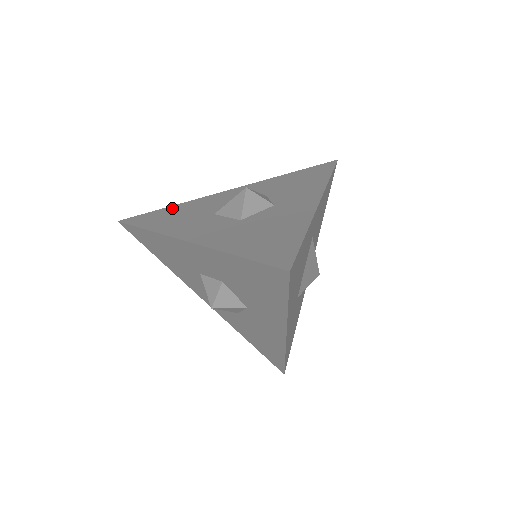
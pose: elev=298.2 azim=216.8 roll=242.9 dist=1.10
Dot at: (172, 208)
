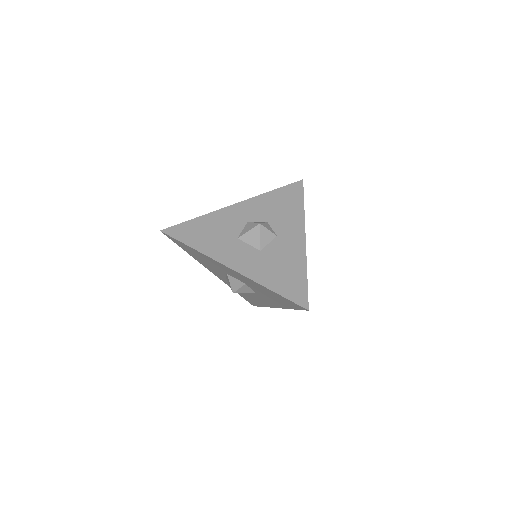
Dot at: (199, 222)
